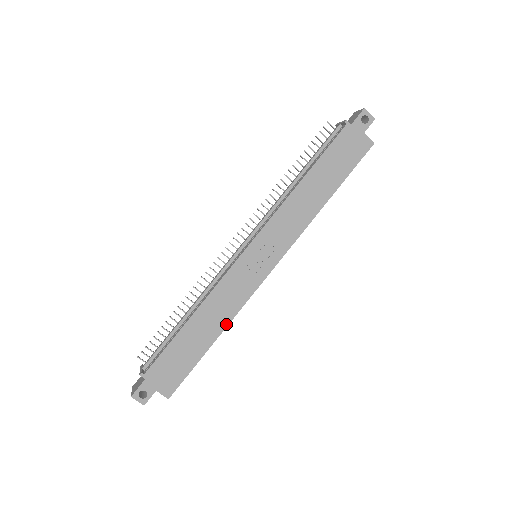
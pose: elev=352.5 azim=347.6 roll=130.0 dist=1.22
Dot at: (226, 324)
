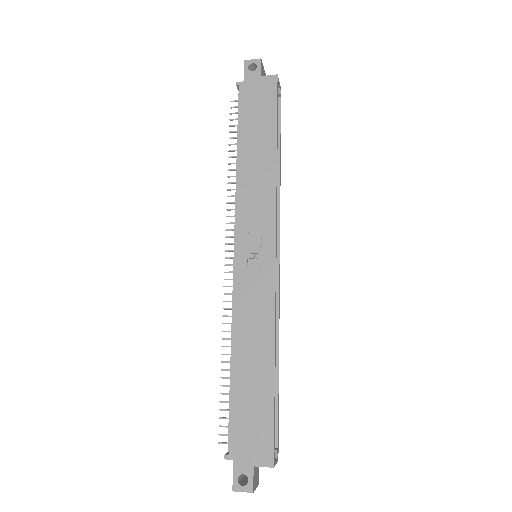
Dot at: (272, 341)
